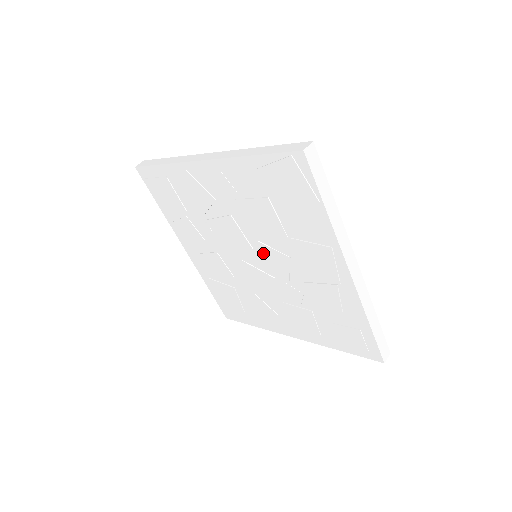
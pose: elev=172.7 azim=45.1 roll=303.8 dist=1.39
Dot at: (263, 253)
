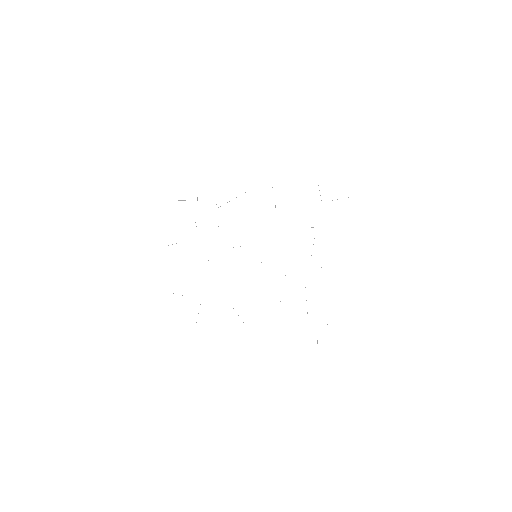
Dot at: (275, 246)
